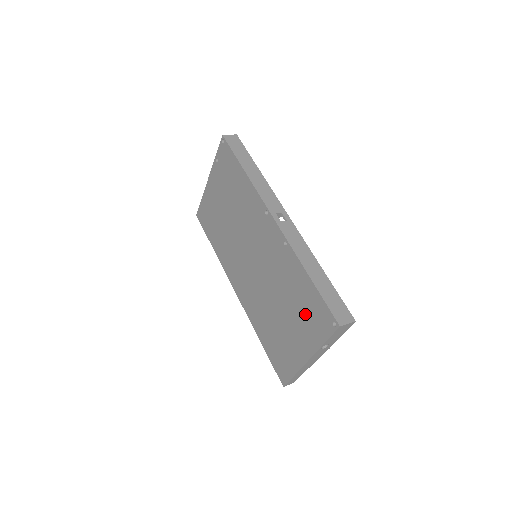
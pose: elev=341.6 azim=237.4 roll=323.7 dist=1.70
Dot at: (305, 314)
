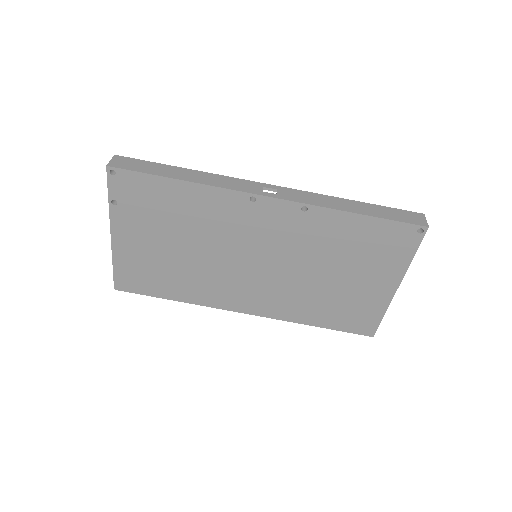
Dot at: (373, 253)
